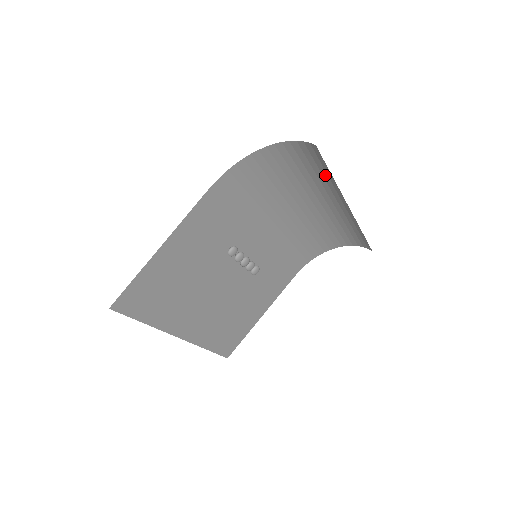
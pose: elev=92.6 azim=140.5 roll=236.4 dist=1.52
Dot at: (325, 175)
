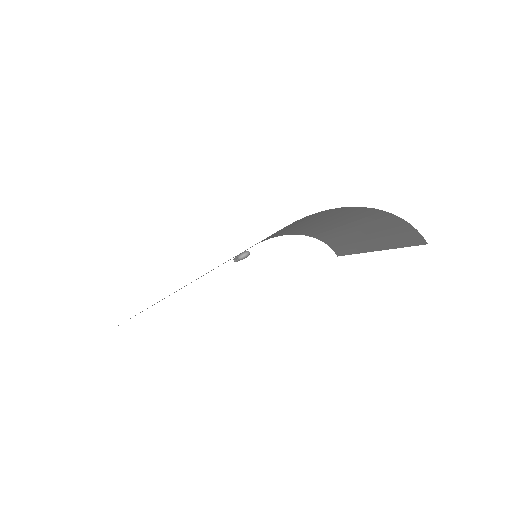
Dot at: (390, 239)
